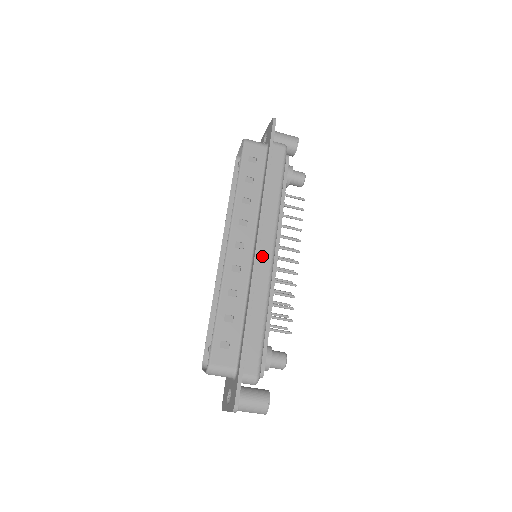
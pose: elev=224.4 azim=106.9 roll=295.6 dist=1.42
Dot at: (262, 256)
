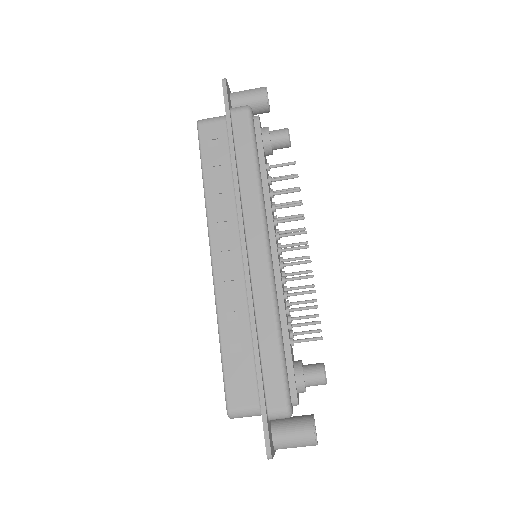
Dot at: (254, 259)
